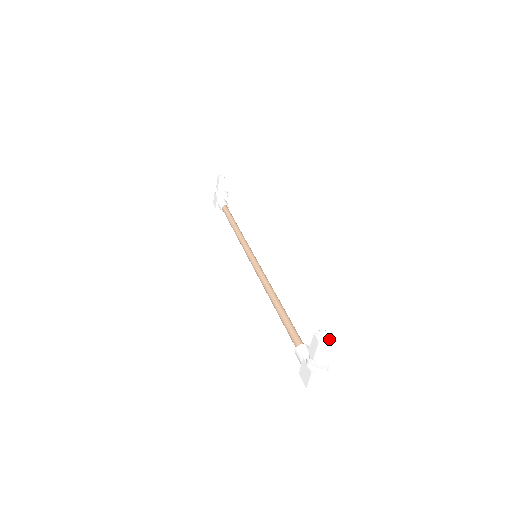
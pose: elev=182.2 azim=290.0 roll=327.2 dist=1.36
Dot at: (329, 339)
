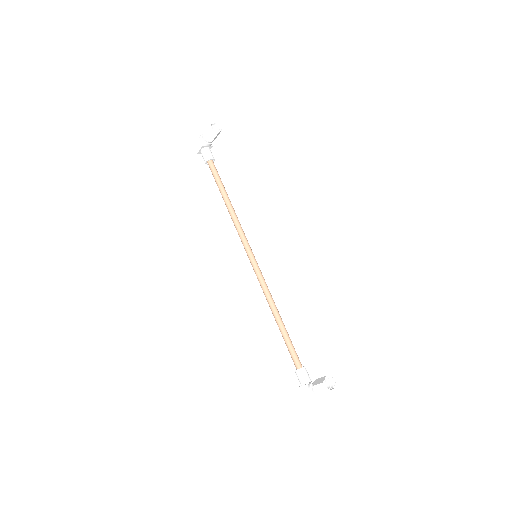
Dot at: (329, 381)
